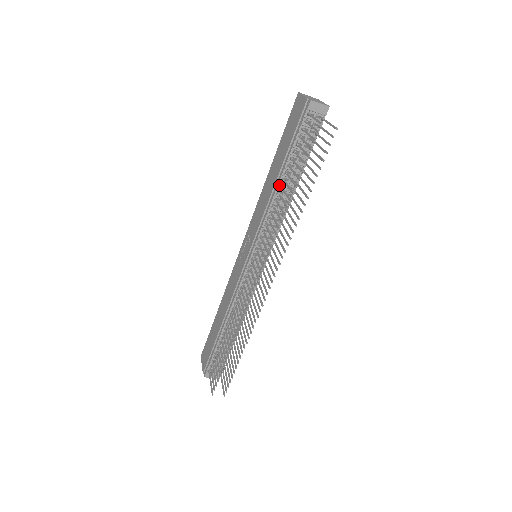
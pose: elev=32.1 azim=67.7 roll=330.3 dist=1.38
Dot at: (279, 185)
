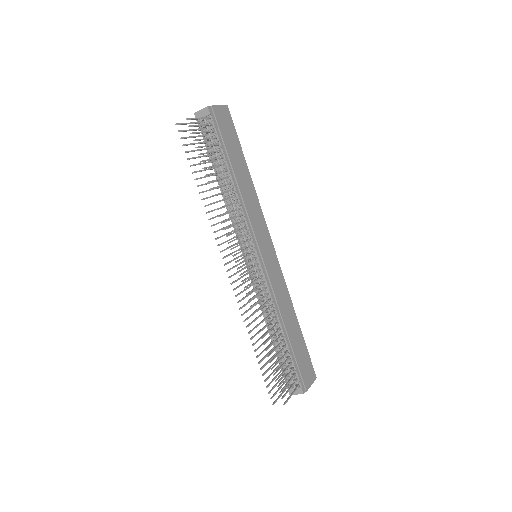
Dot at: (221, 187)
